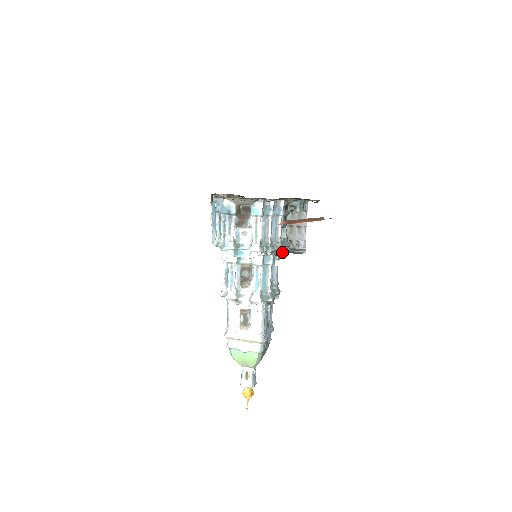
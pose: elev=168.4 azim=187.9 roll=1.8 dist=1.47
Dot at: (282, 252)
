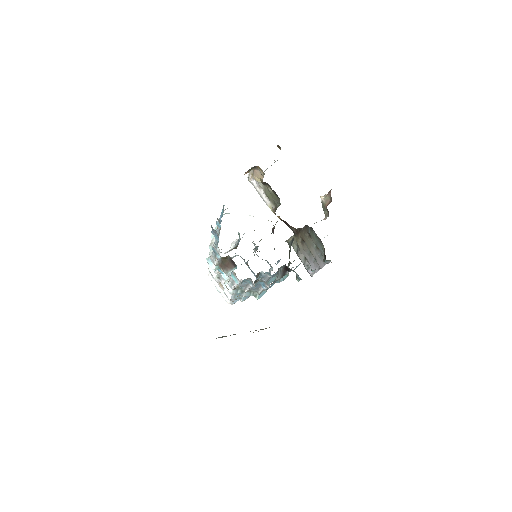
Dot at: (258, 298)
